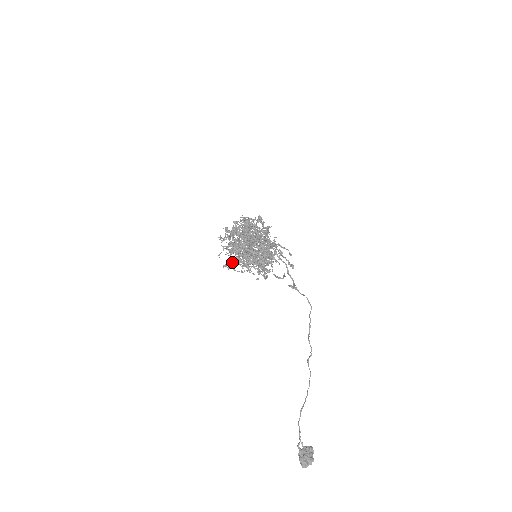
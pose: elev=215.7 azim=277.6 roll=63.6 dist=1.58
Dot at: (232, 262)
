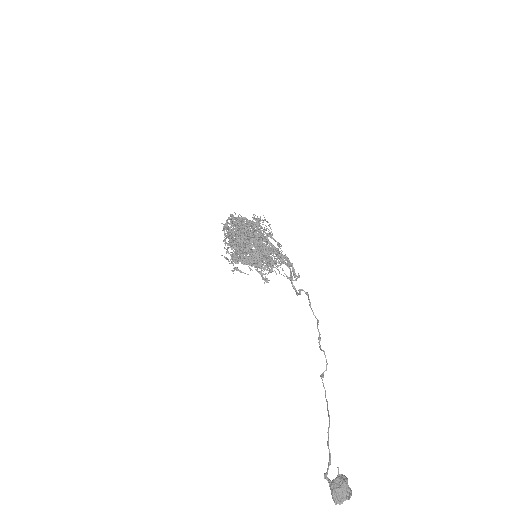
Dot at: (250, 244)
